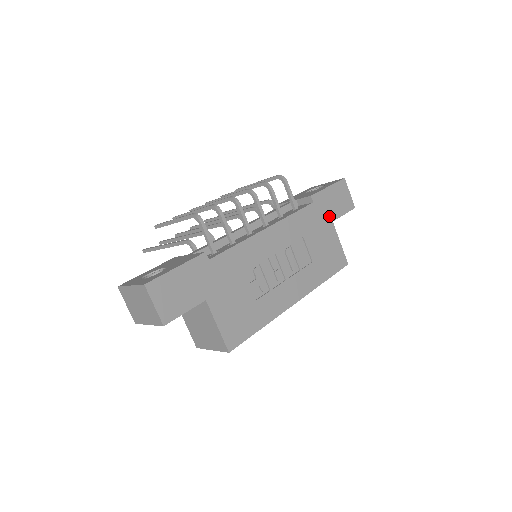
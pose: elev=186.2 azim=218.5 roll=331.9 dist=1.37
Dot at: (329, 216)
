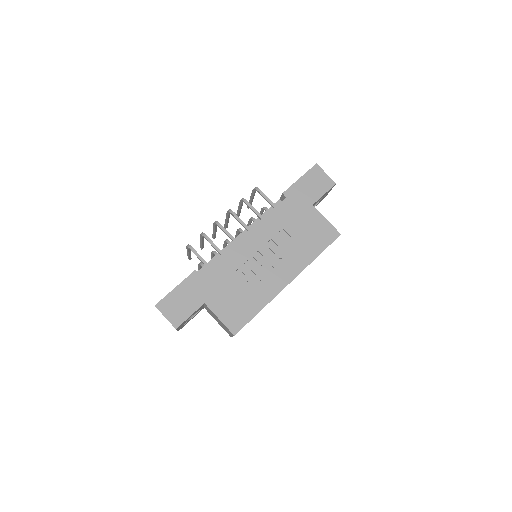
Dot at: (307, 202)
